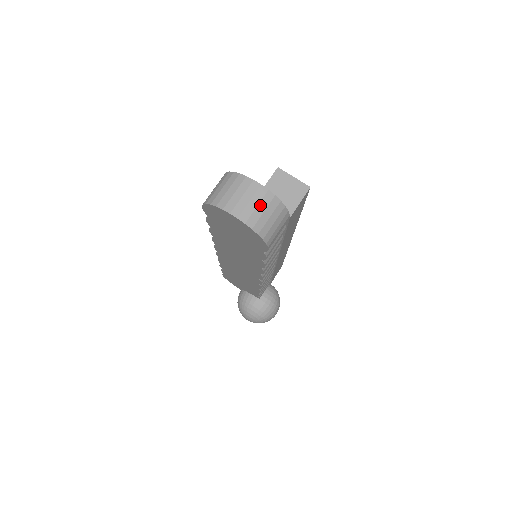
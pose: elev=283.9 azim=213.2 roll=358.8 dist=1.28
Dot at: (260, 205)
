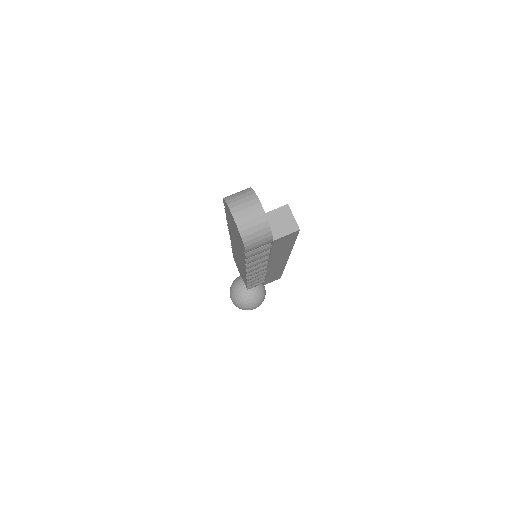
Dot at: (254, 220)
